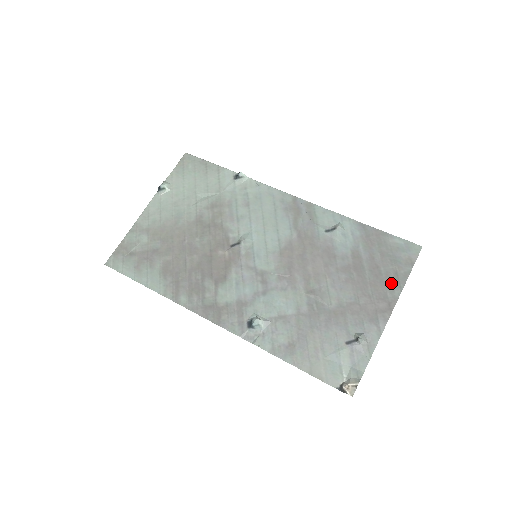
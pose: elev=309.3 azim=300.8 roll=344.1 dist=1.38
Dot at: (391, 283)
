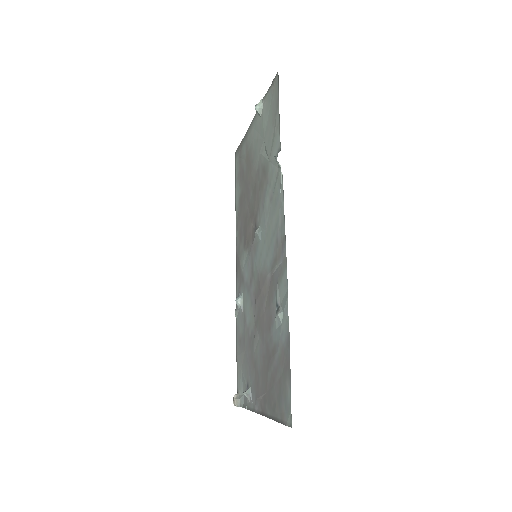
Dot at: (270, 404)
